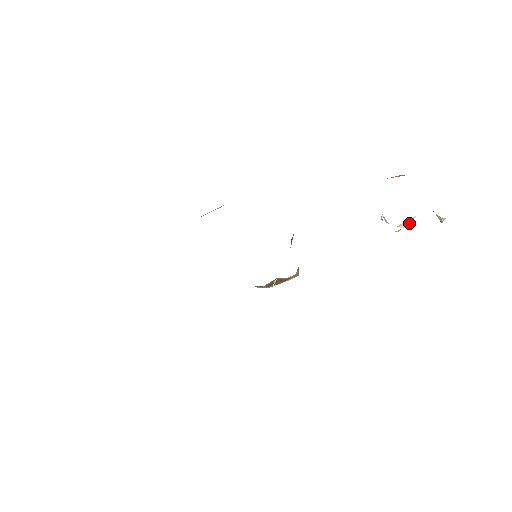
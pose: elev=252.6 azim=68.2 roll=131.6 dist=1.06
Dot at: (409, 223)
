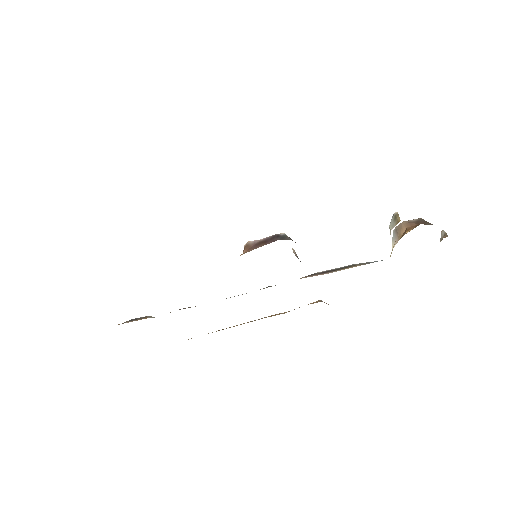
Dot at: occluded
